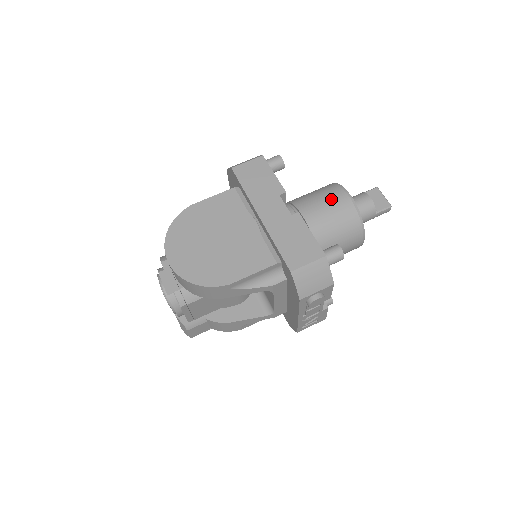
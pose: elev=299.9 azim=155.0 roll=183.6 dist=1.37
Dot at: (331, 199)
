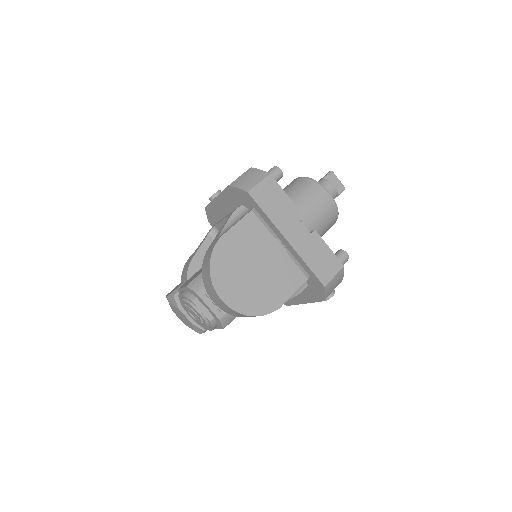
Dot at: (318, 200)
